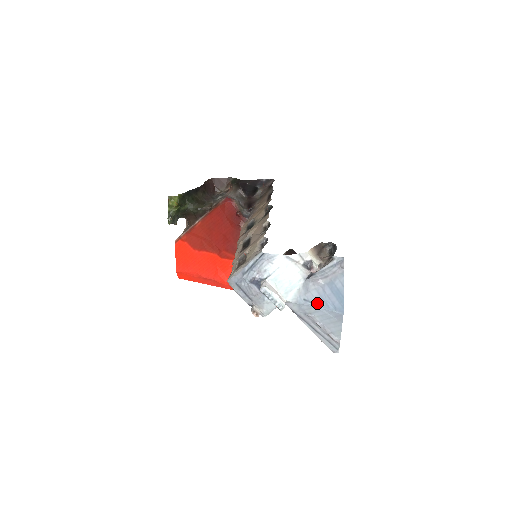
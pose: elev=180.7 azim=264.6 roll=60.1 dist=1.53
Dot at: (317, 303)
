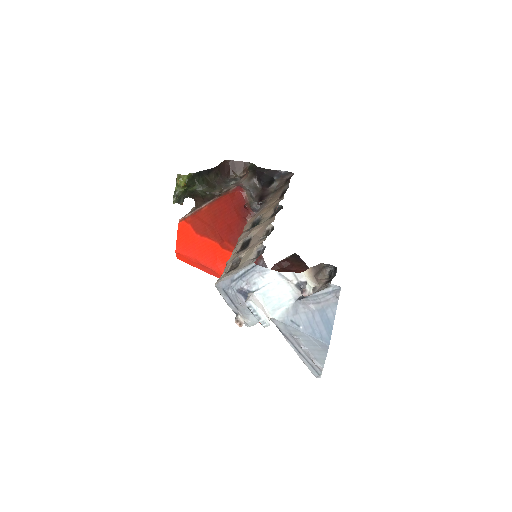
Dot at: (304, 328)
